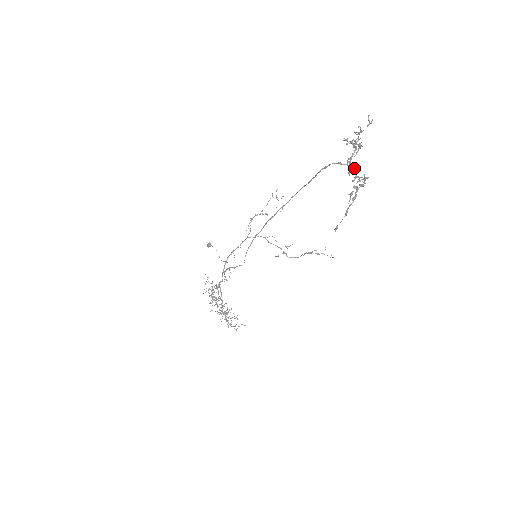
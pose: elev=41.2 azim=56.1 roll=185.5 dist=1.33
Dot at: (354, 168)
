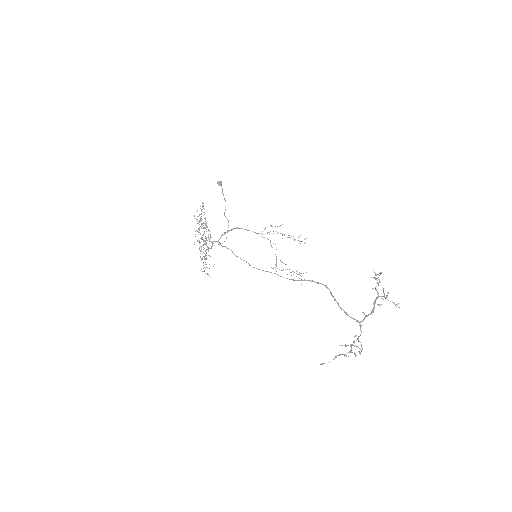
Dot at: (361, 331)
